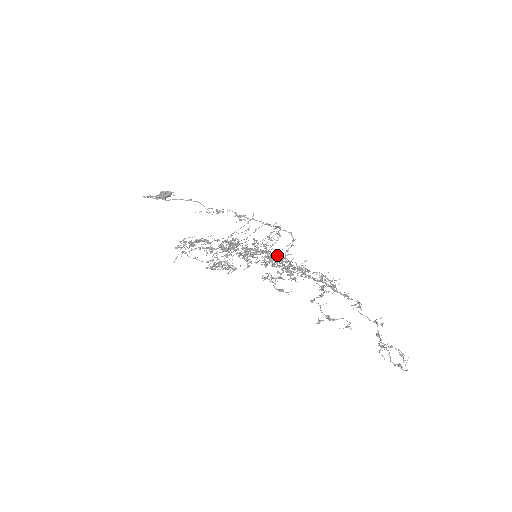
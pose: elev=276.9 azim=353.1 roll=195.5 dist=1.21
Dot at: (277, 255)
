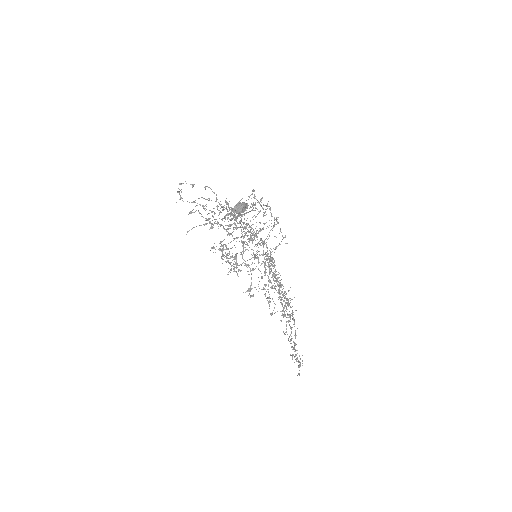
Dot at: occluded
